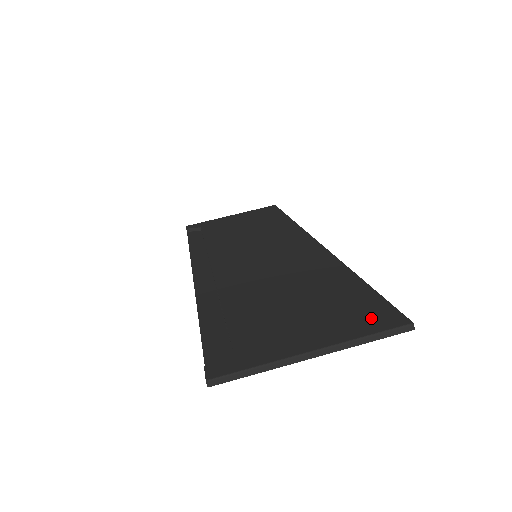
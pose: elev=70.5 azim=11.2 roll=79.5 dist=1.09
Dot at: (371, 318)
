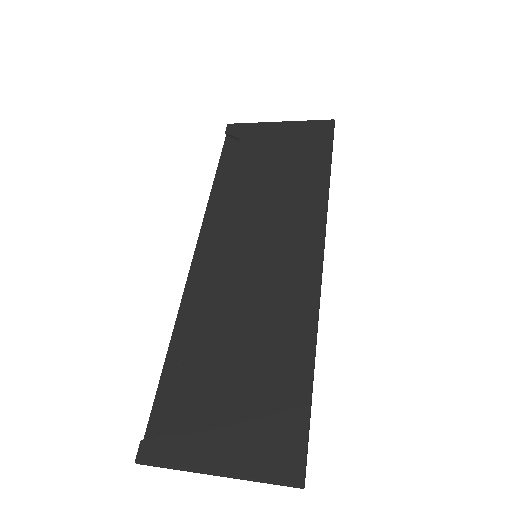
Dot at: (279, 456)
